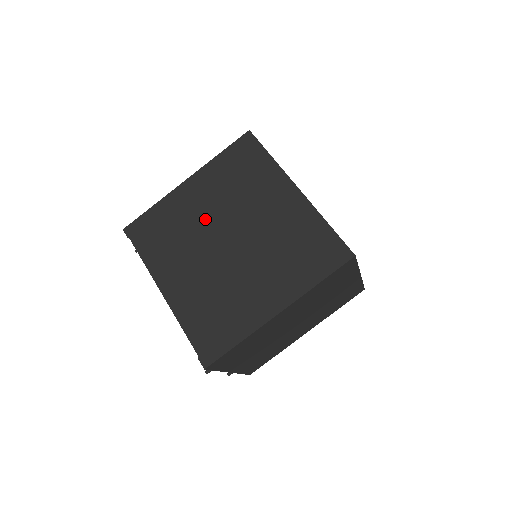
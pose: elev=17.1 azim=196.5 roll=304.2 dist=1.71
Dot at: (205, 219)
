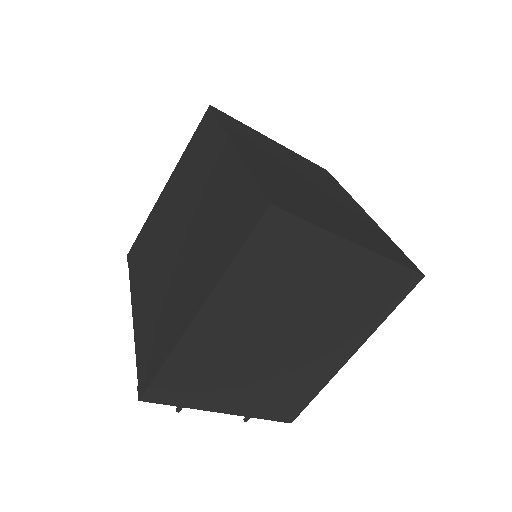
Dot at: (168, 220)
